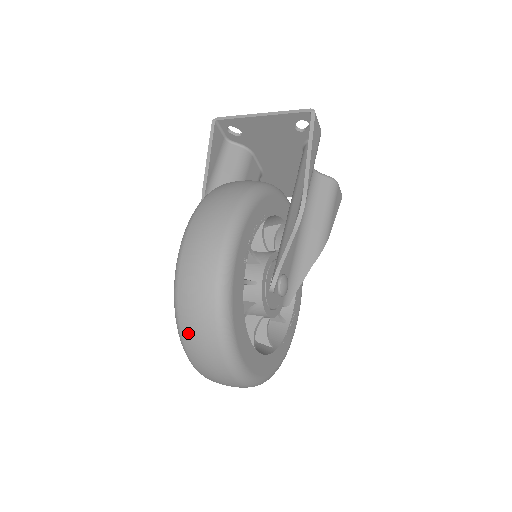
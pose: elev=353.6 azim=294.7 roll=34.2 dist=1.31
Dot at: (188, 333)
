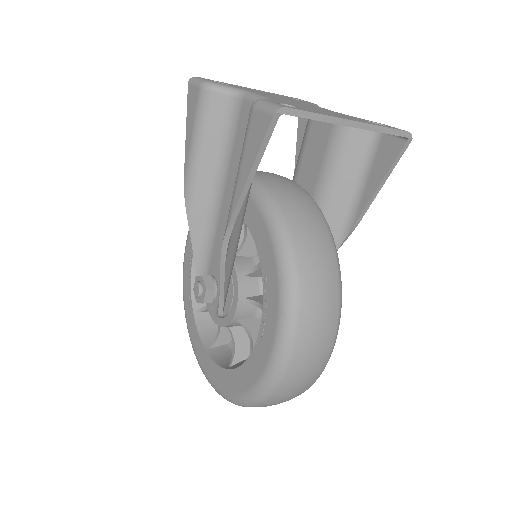
Dot at: occluded
